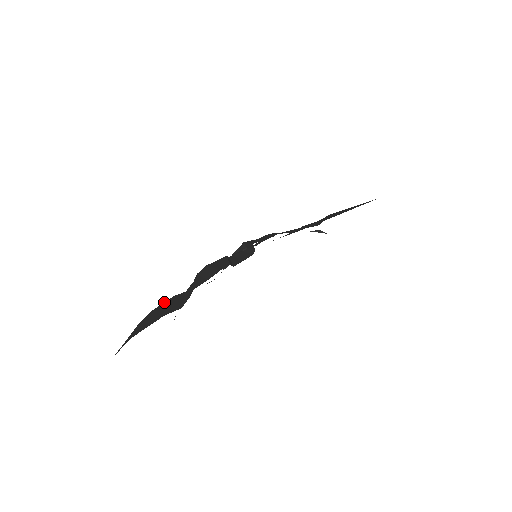
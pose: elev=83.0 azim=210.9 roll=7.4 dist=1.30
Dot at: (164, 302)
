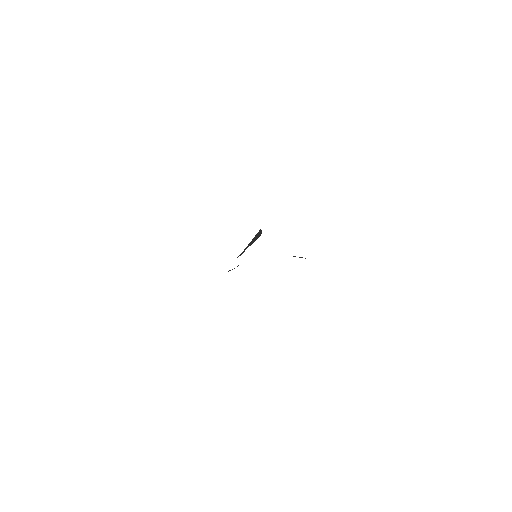
Dot at: occluded
